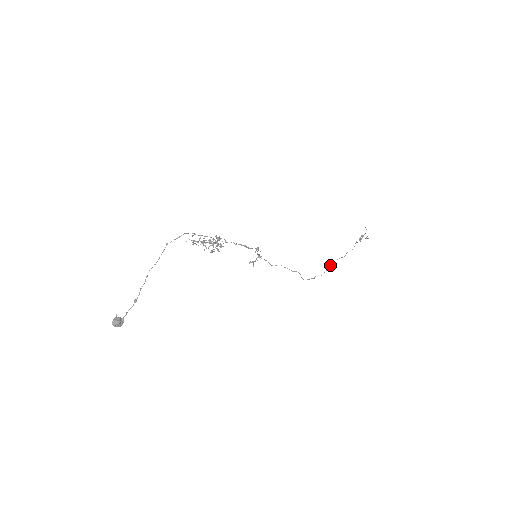
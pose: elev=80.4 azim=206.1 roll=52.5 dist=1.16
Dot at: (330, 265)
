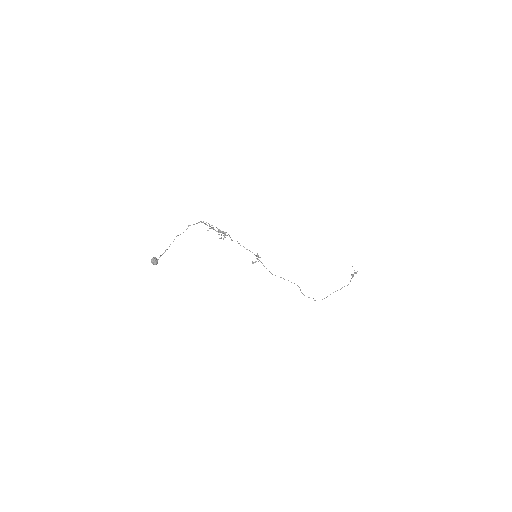
Dot at: occluded
